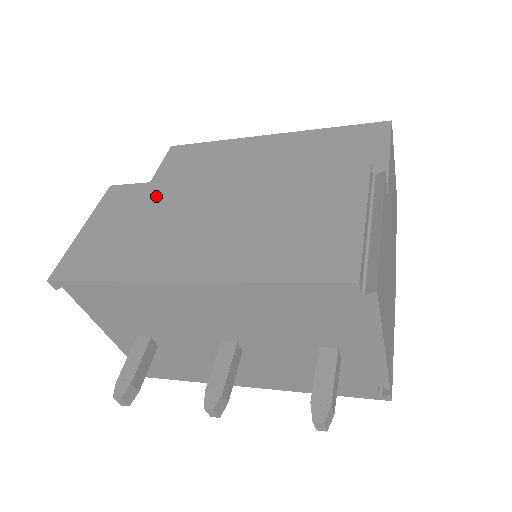
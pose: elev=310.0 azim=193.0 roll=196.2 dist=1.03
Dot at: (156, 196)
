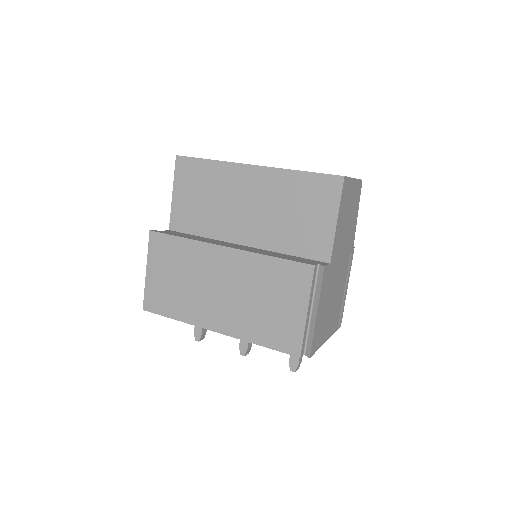
Dot at: (184, 253)
